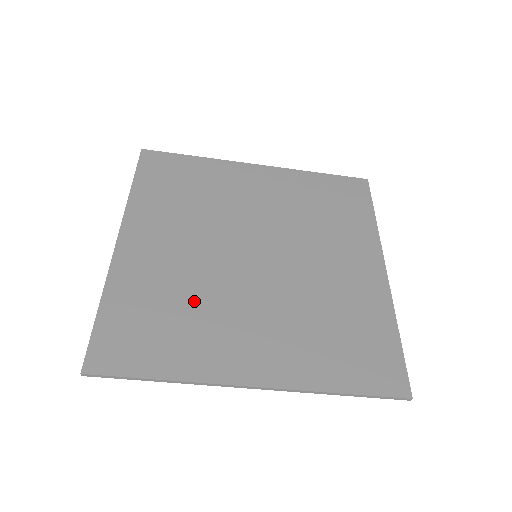
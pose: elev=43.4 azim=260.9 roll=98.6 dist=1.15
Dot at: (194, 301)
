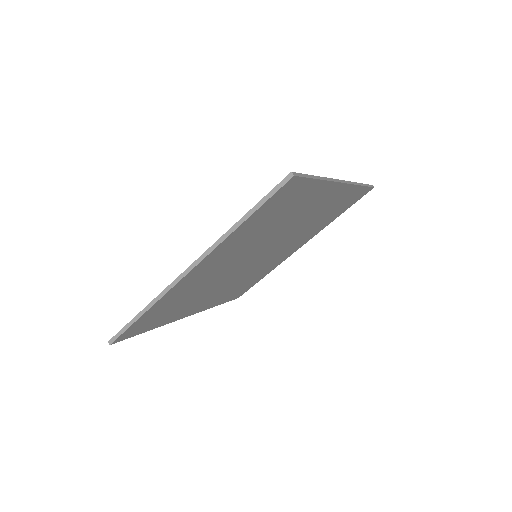
Dot at: (198, 293)
